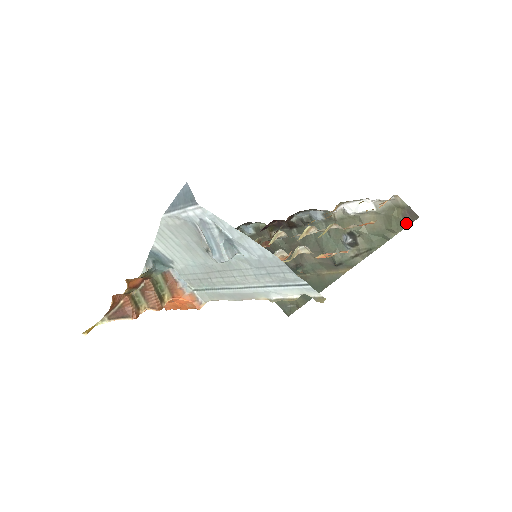
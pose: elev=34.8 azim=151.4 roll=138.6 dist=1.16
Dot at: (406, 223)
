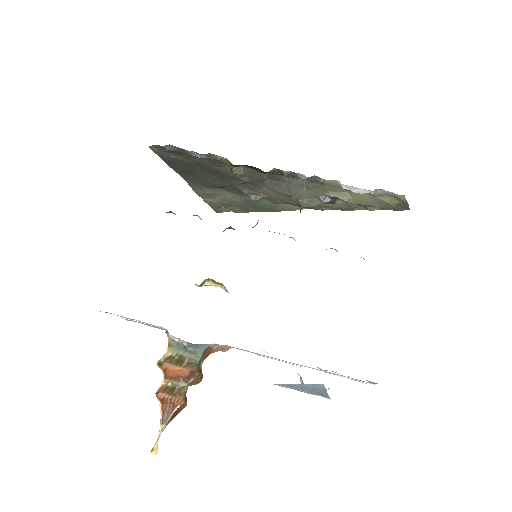
Dot at: (395, 209)
